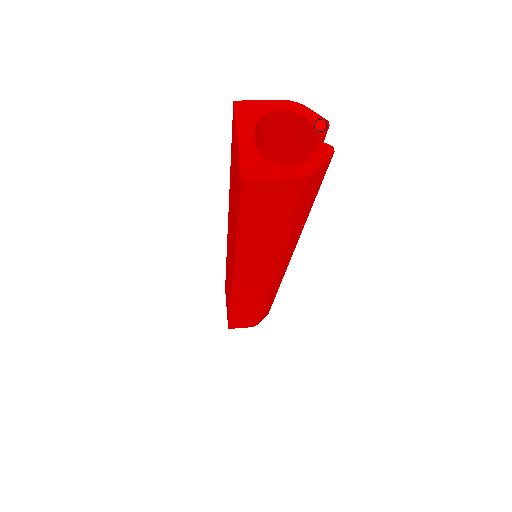
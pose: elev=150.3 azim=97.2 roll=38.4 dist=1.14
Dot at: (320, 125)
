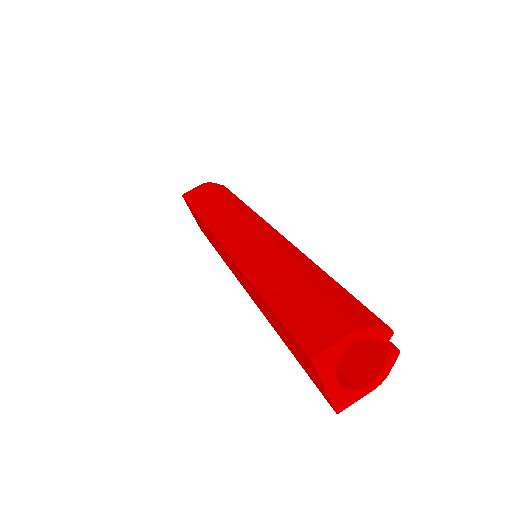
Dot at: (386, 338)
